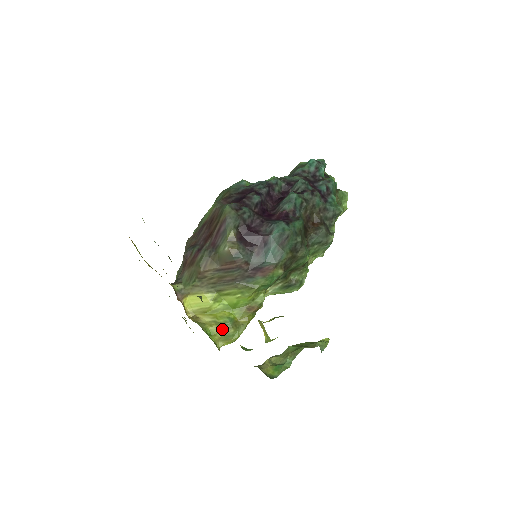
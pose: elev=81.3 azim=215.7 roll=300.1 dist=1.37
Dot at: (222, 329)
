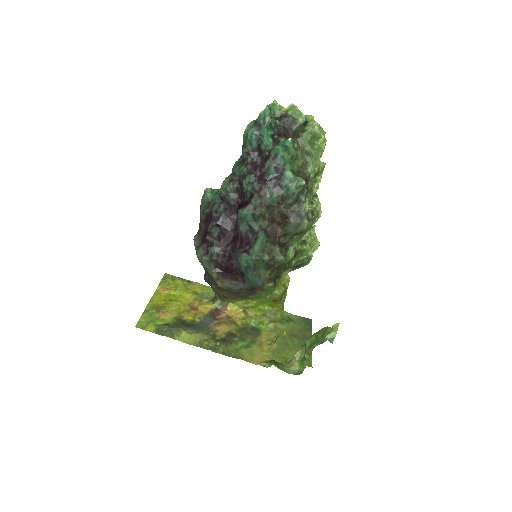
Dot at: (265, 318)
